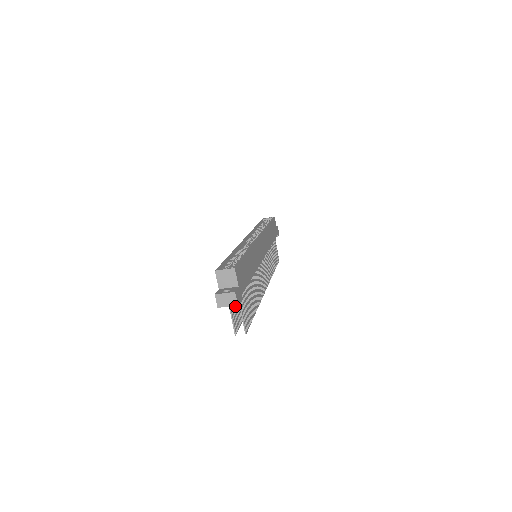
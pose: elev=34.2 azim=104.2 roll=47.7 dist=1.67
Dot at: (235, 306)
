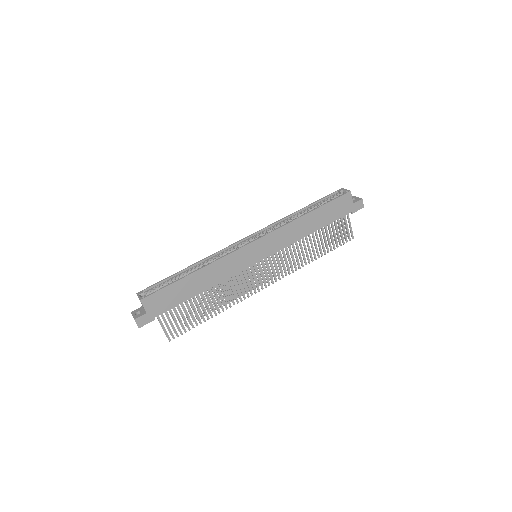
Dot at: occluded
